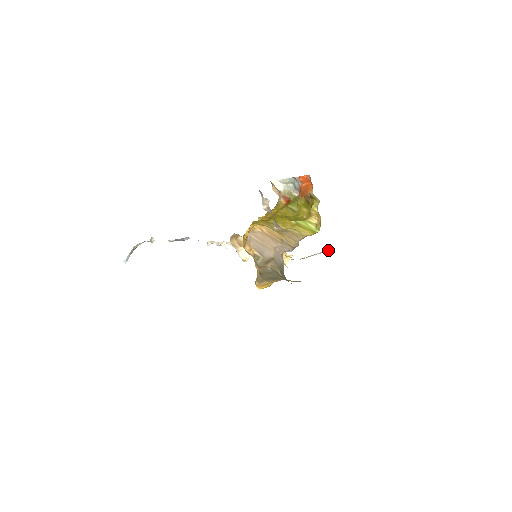
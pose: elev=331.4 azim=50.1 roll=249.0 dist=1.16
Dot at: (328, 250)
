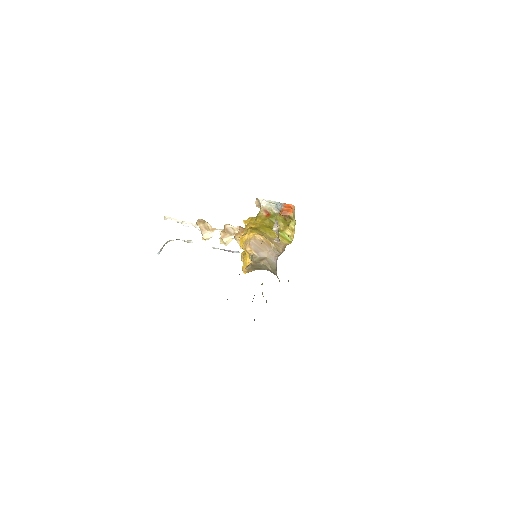
Dot at: occluded
